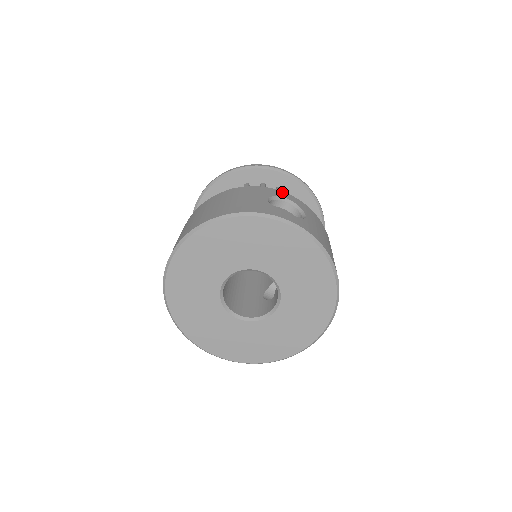
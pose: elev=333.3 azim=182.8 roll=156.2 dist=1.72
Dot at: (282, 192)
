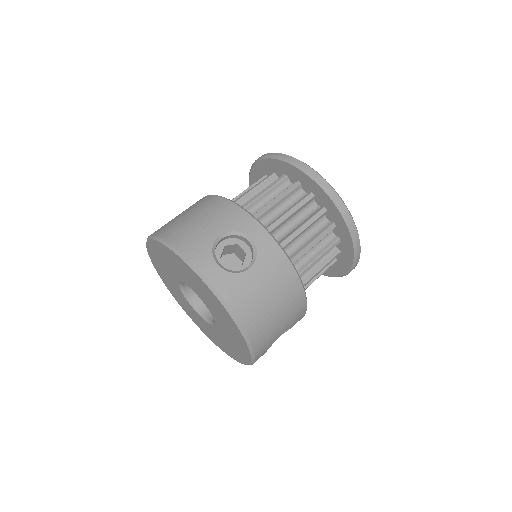
Dot at: (257, 225)
